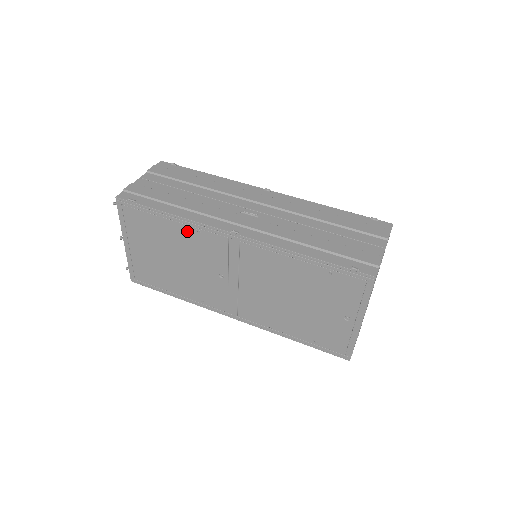
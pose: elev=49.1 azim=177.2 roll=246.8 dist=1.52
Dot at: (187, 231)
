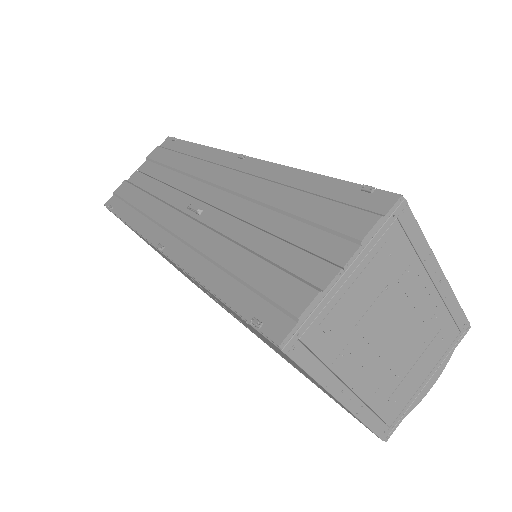
Dot at: occluded
